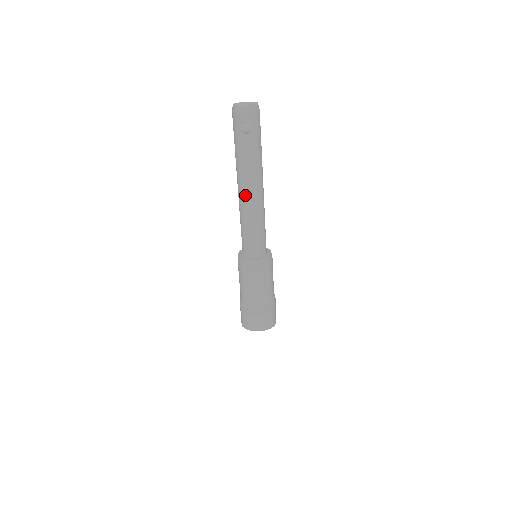
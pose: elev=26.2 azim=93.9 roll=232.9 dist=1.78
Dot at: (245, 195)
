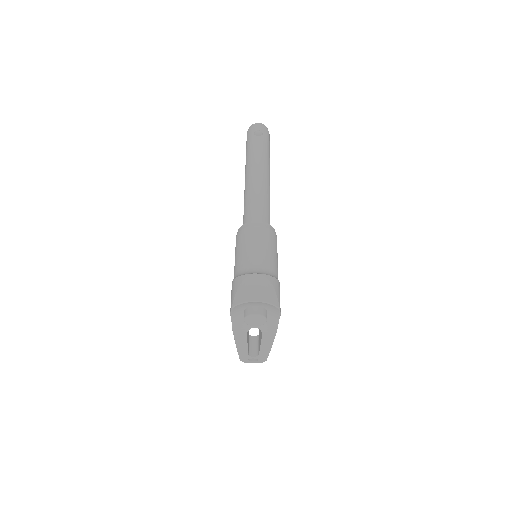
Dot at: (253, 173)
